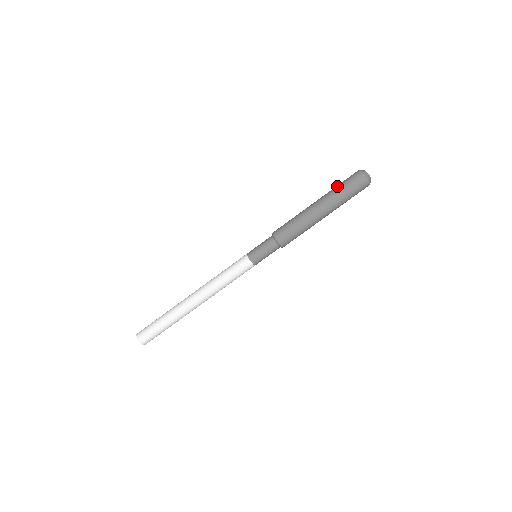
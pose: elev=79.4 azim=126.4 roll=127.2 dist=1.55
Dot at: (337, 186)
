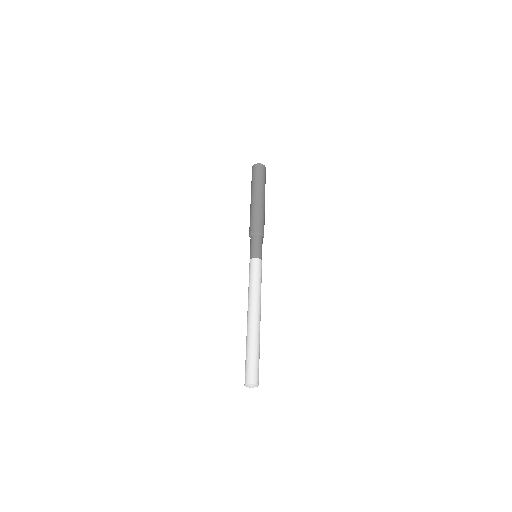
Dot at: occluded
